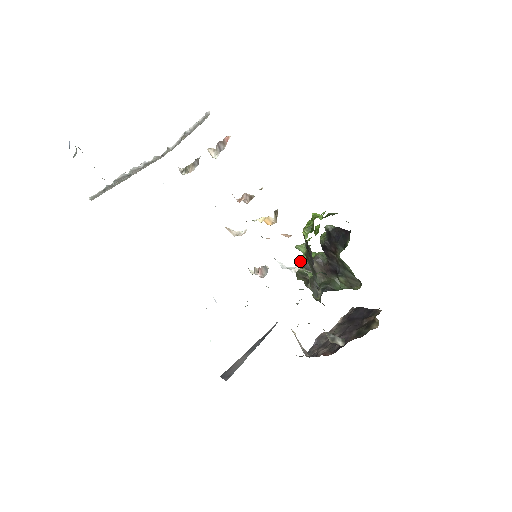
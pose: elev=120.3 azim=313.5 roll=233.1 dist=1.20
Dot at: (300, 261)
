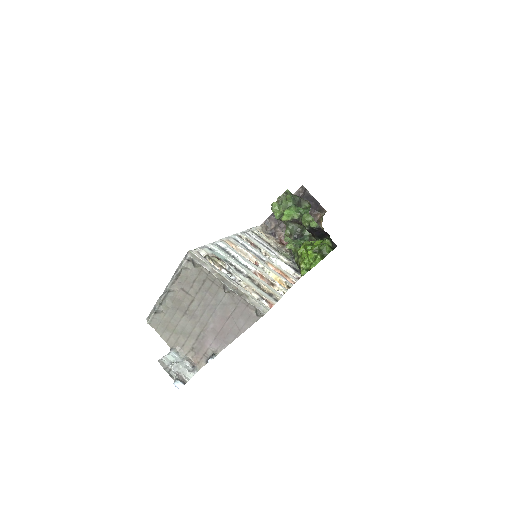
Dot at: (281, 220)
